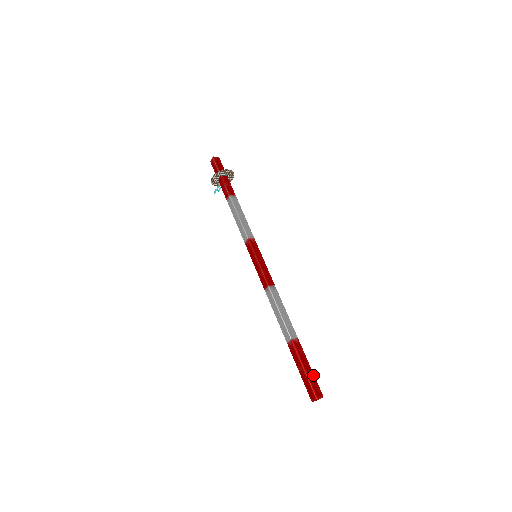
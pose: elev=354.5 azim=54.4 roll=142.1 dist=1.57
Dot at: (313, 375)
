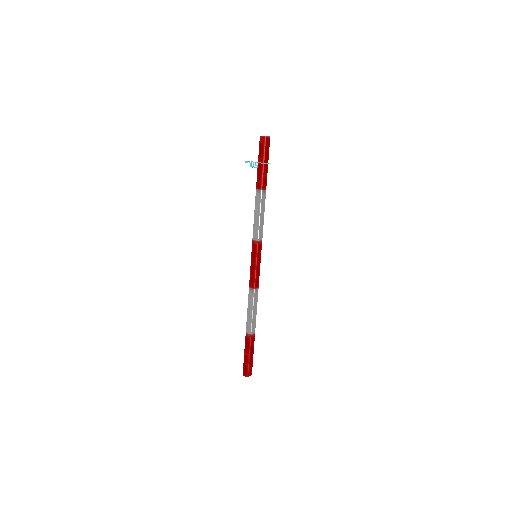
Dot at: (252, 361)
